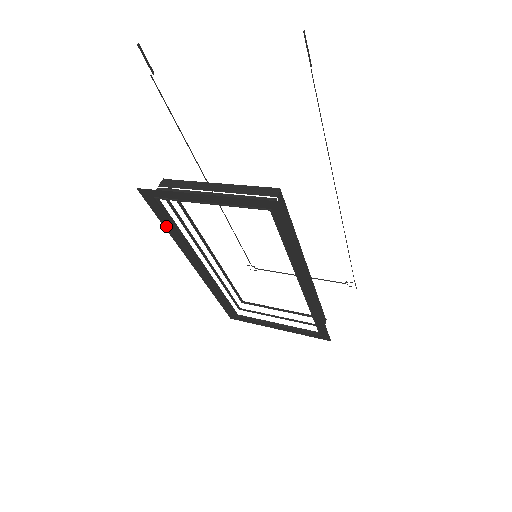
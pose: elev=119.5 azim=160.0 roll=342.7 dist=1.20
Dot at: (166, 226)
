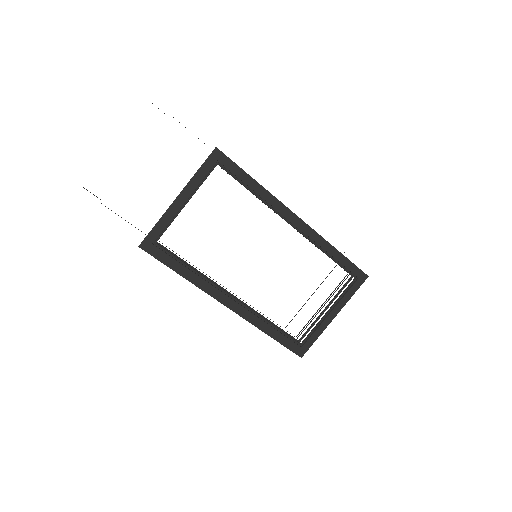
Dot at: (179, 272)
